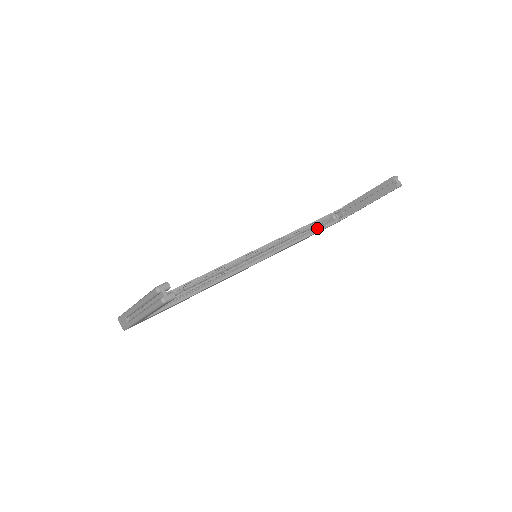
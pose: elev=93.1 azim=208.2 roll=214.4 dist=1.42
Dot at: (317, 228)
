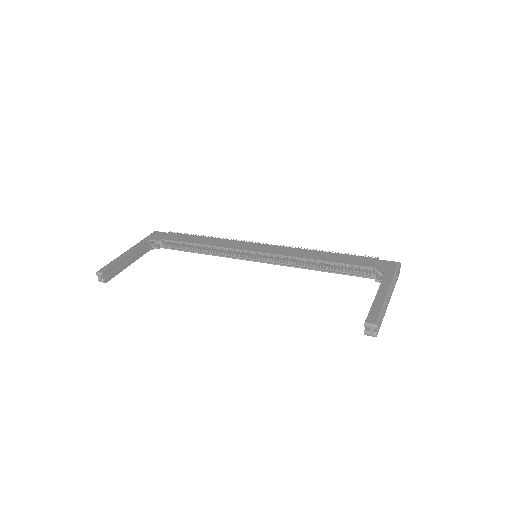
Dot at: (343, 269)
